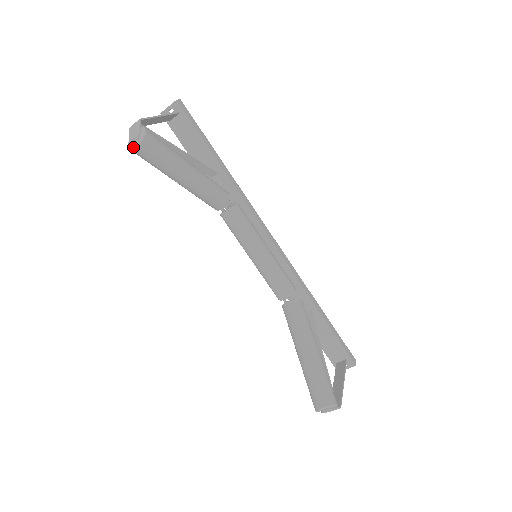
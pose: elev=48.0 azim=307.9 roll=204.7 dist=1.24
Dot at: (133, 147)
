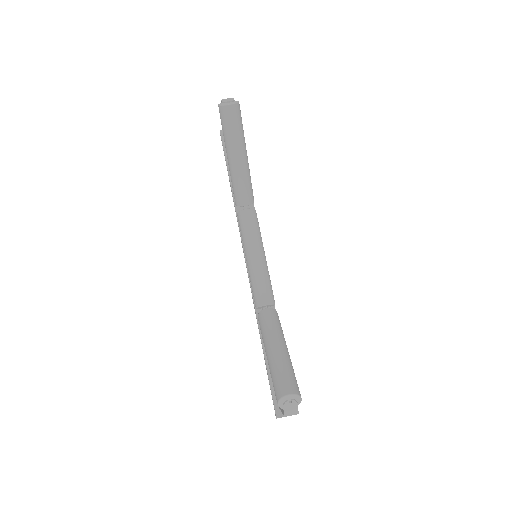
Dot at: (226, 104)
